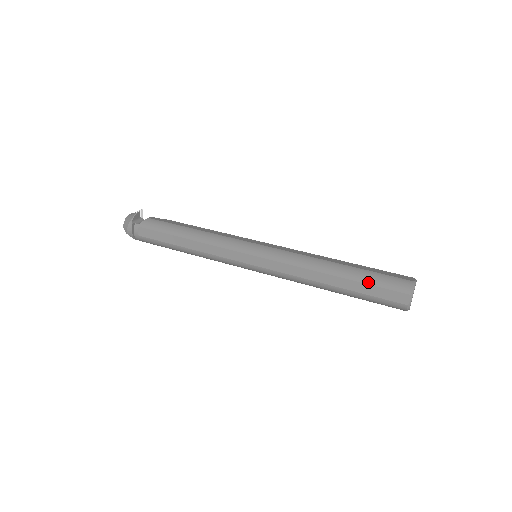
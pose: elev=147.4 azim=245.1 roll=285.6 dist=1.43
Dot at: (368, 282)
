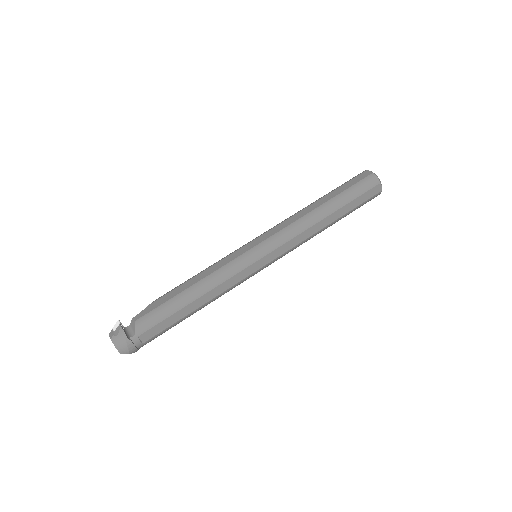
Dot at: (353, 199)
